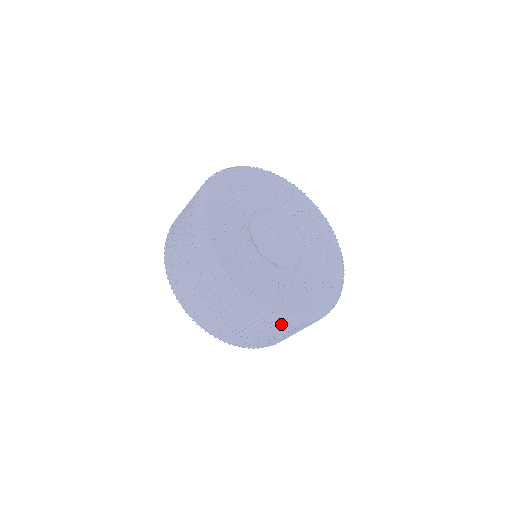
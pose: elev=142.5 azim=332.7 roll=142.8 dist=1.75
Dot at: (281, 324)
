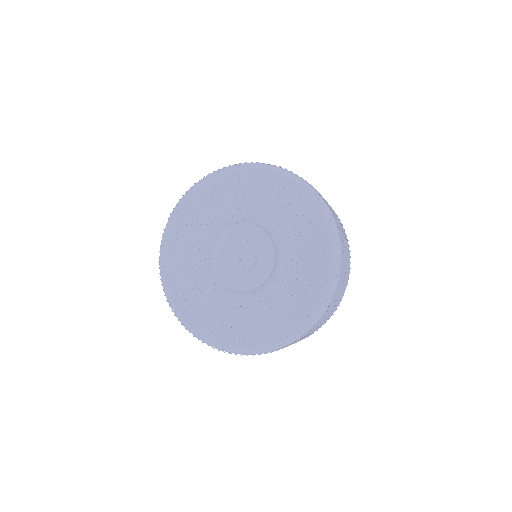
Dot at: (327, 308)
